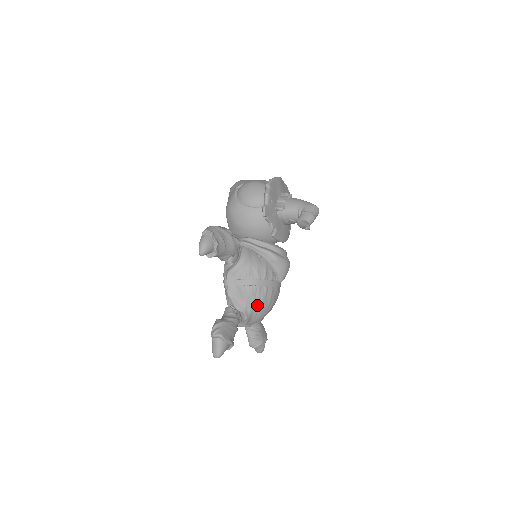
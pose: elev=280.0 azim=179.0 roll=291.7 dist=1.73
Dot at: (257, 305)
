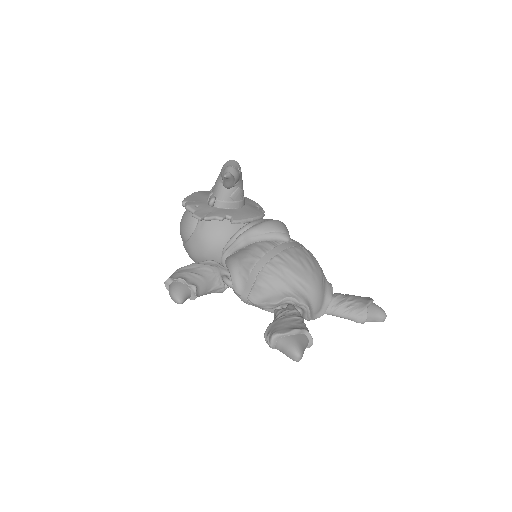
Dot at: (289, 278)
